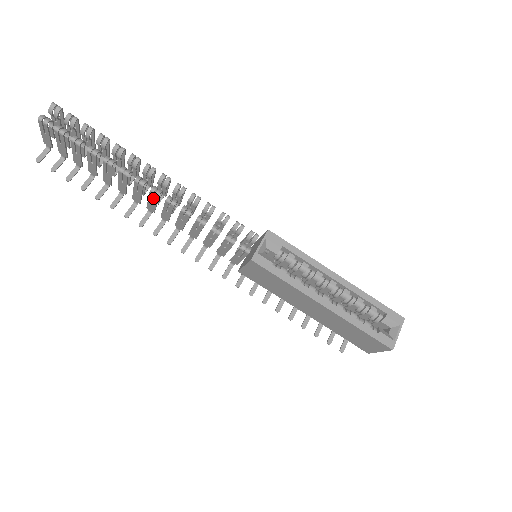
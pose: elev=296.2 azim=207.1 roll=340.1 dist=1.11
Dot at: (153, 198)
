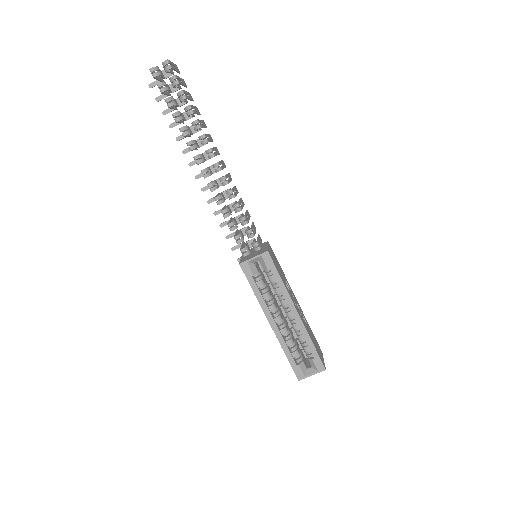
Dot at: (209, 169)
